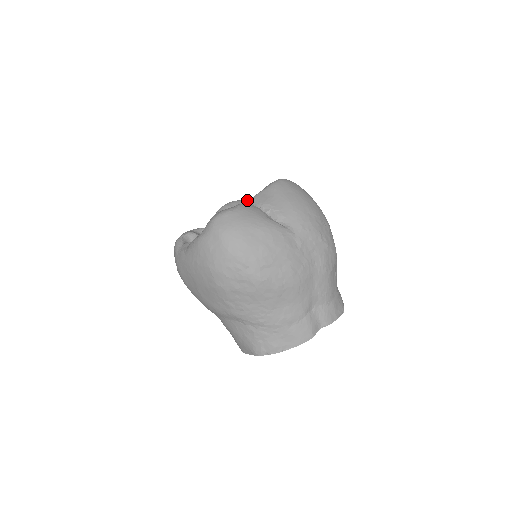
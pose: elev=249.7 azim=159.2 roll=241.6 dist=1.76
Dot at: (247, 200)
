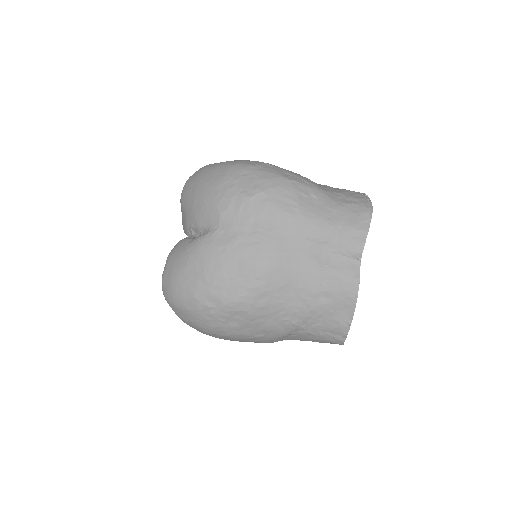
Dot at: occluded
